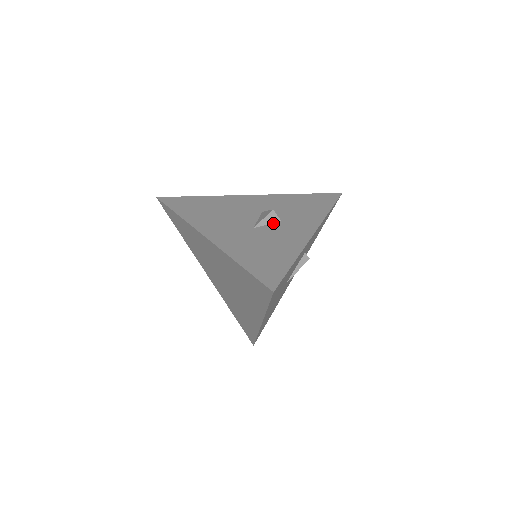
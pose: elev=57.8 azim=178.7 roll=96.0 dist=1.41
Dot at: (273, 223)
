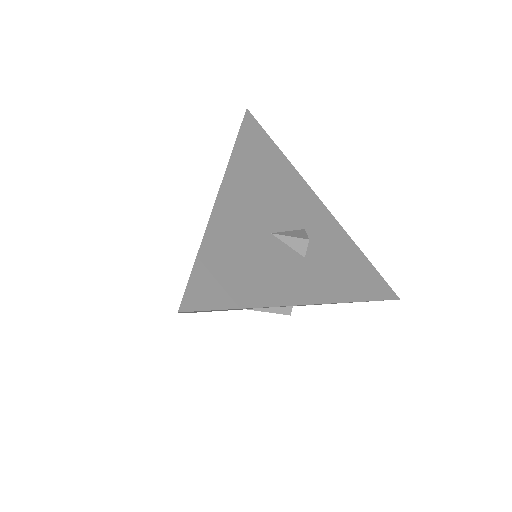
Dot at: (294, 250)
